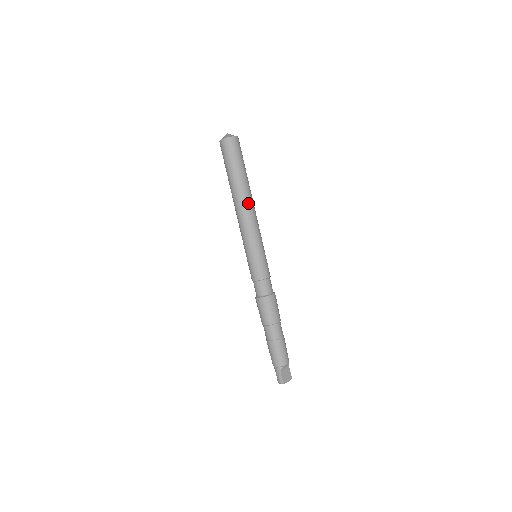
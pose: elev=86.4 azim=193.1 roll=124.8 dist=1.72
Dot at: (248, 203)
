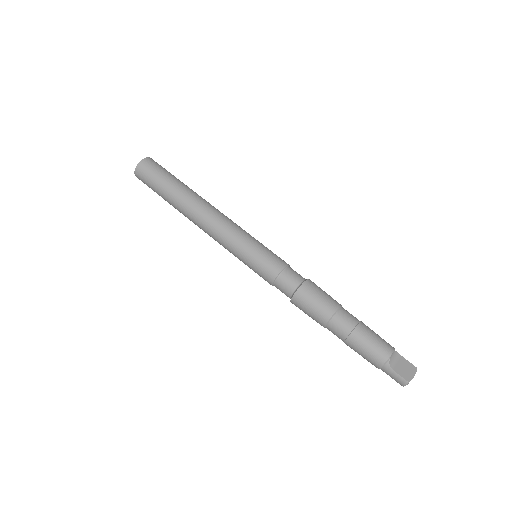
Dot at: (202, 208)
